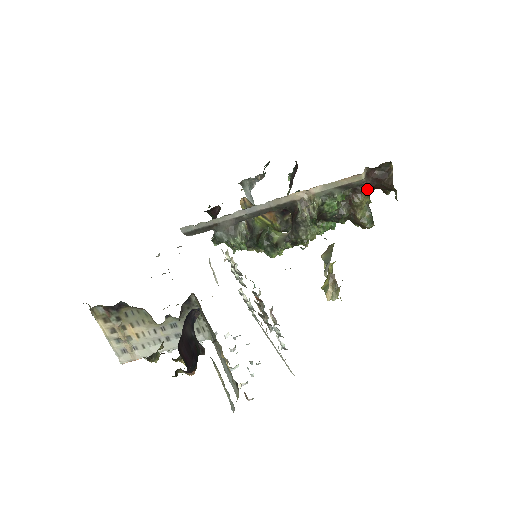
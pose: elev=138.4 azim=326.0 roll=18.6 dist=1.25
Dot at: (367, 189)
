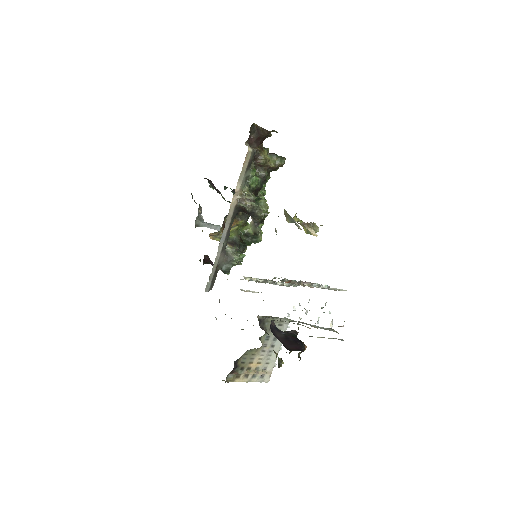
Dot at: (259, 149)
